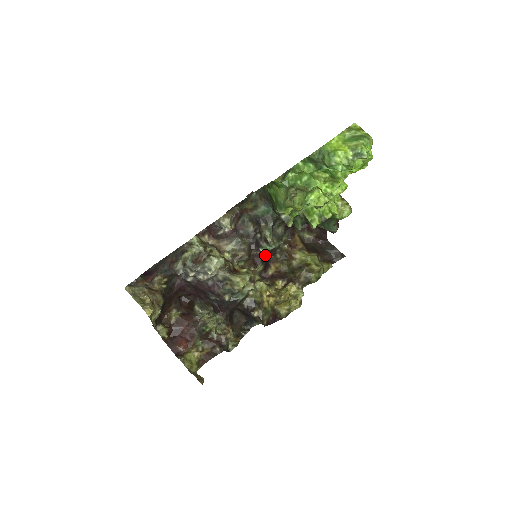
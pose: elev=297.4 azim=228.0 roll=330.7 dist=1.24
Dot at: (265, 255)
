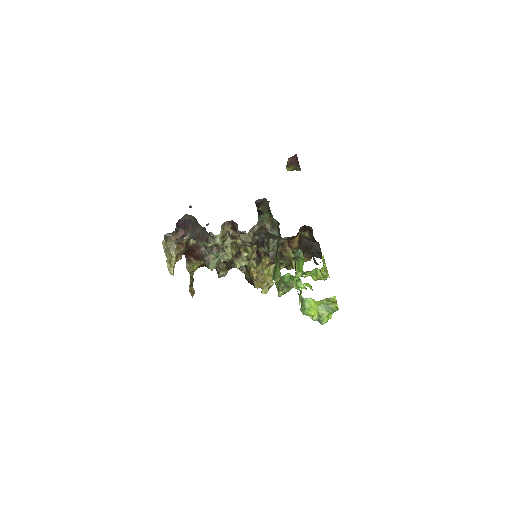
Dot at: occluded
